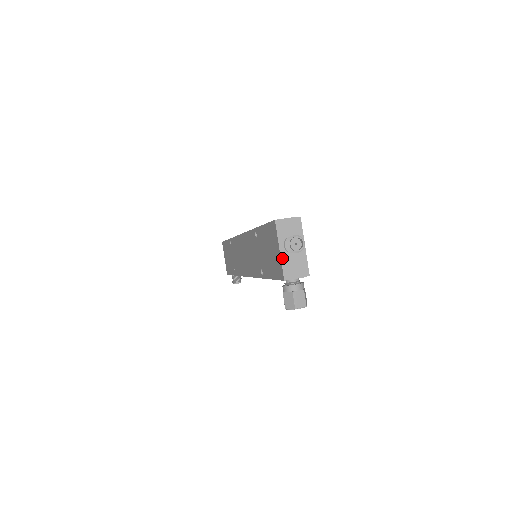
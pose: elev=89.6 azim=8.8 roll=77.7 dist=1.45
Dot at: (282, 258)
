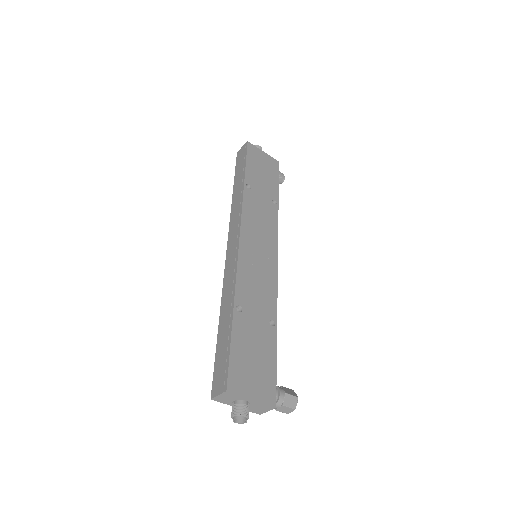
Dot at: occluded
